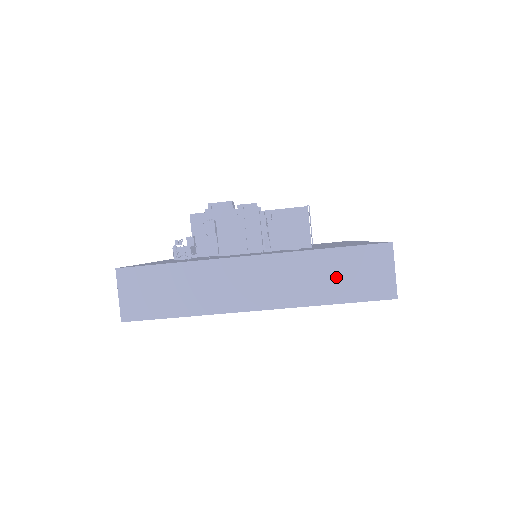
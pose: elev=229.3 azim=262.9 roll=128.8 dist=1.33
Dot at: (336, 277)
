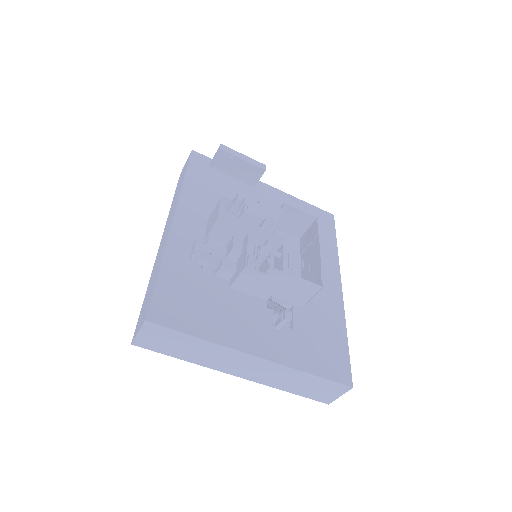
Dot at: (303, 385)
